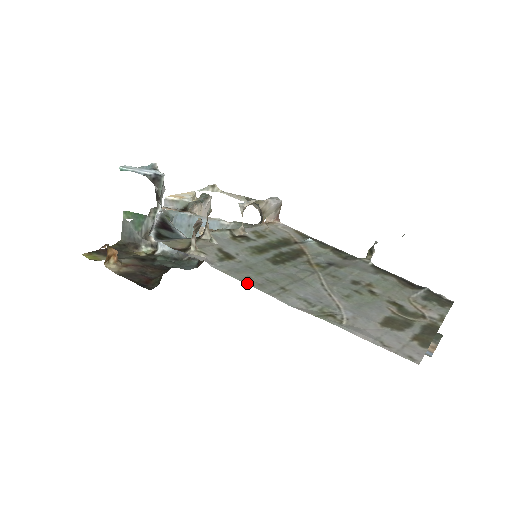
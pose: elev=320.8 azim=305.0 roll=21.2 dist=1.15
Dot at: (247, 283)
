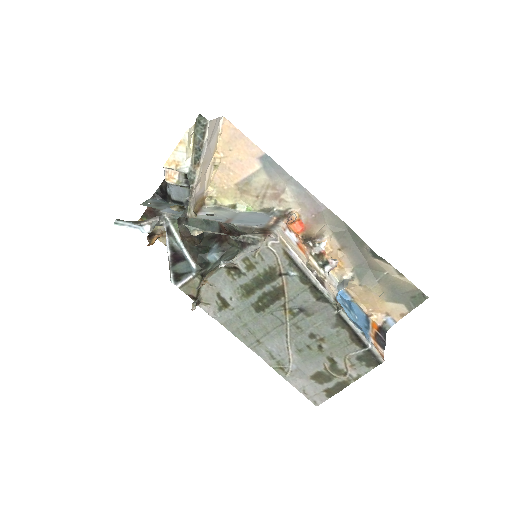
Dot at: (236, 336)
